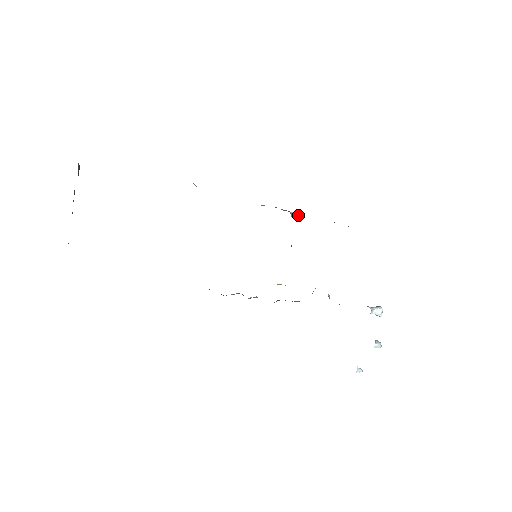
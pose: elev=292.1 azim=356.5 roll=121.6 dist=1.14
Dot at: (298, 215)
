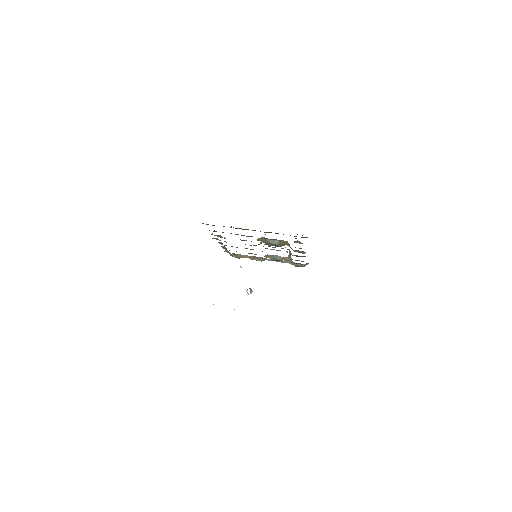
Dot at: (290, 257)
